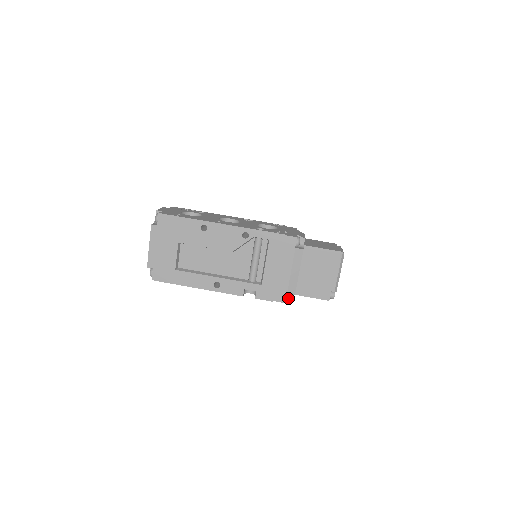
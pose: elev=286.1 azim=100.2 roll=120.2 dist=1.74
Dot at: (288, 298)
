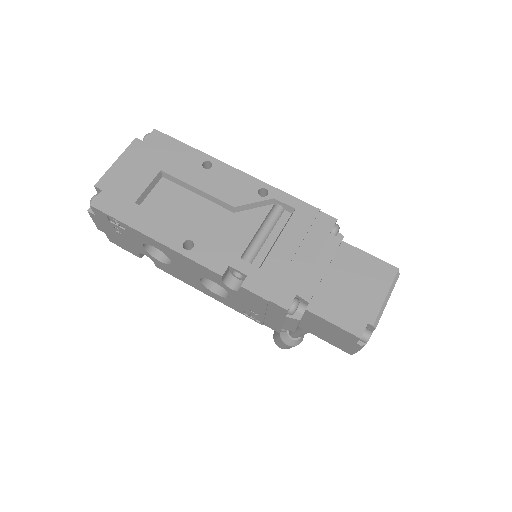
Dot at: (295, 305)
